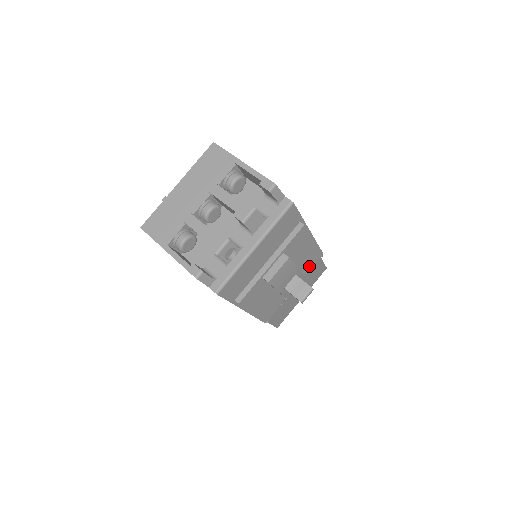
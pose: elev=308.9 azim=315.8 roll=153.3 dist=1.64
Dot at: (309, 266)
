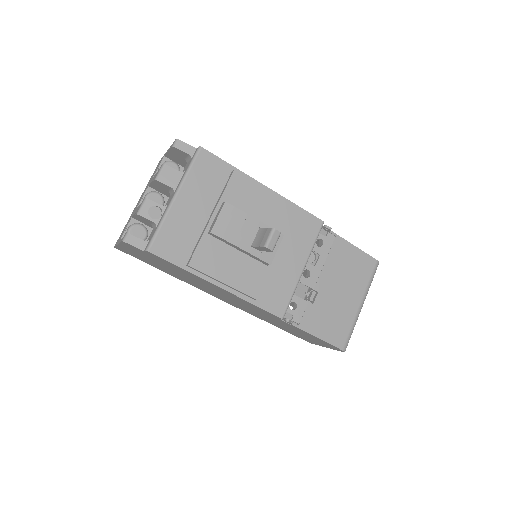
Dot at: (308, 237)
